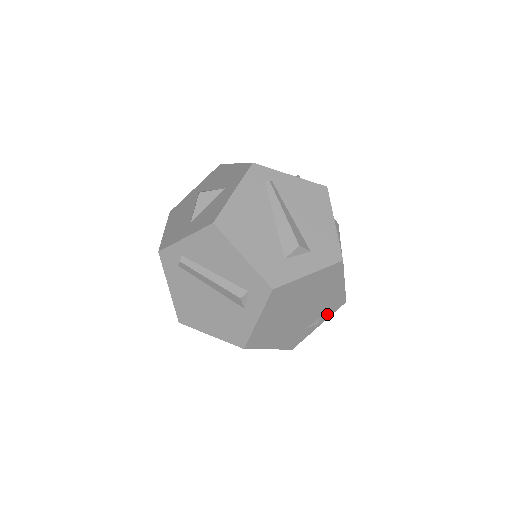
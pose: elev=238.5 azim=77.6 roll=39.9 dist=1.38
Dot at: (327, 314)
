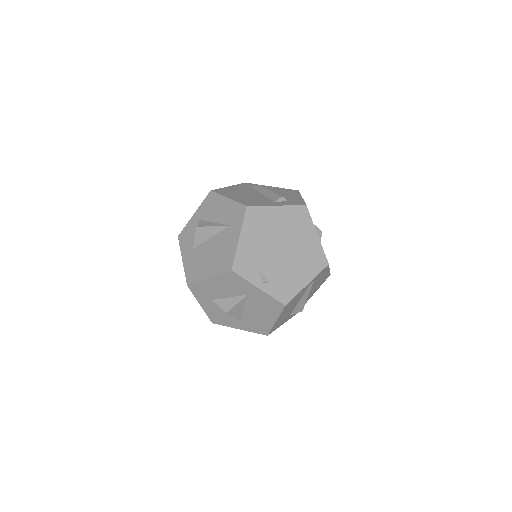
Dot at: (273, 289)
